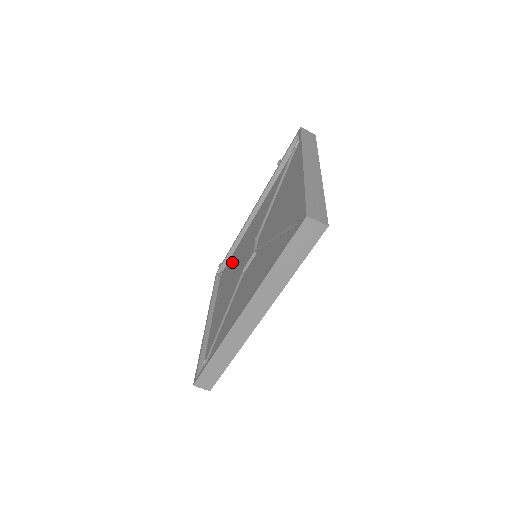
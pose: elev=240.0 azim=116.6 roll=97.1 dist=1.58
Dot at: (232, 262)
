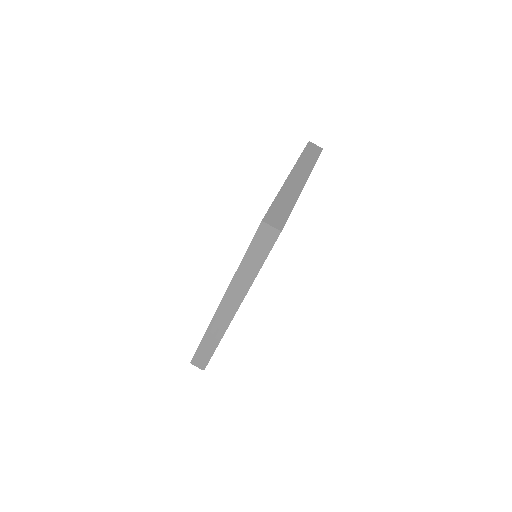
Dot at: occluded
